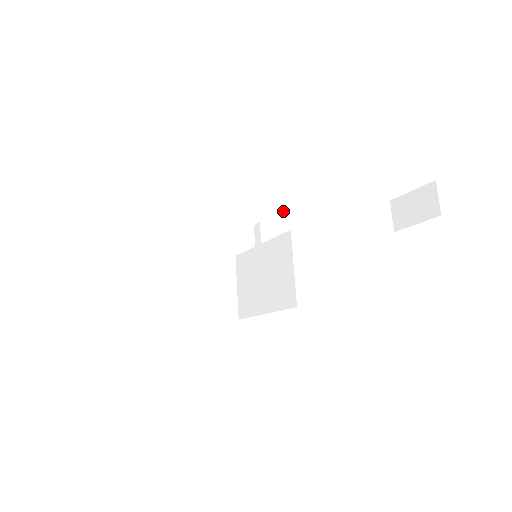
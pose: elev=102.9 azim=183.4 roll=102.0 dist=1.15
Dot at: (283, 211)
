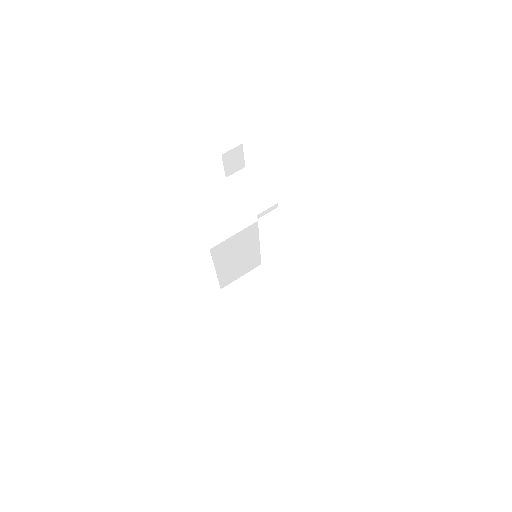
Dot at: (238, 187)
